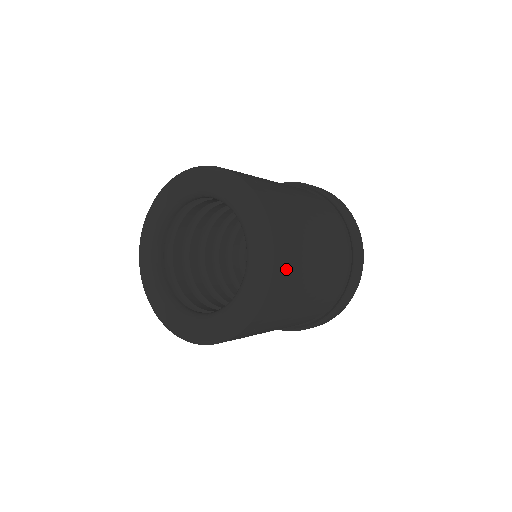
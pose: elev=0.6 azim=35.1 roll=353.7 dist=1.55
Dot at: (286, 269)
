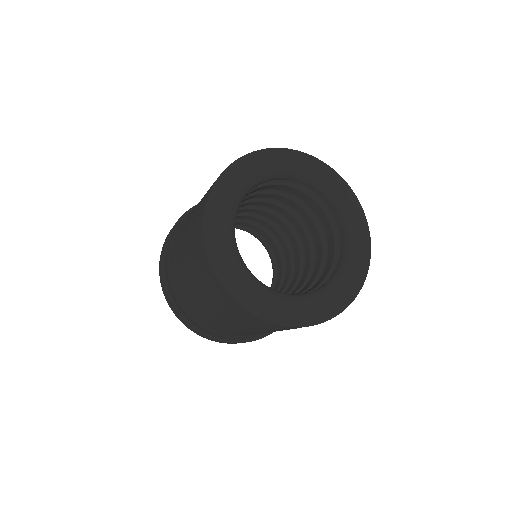
Dot at: occluded
